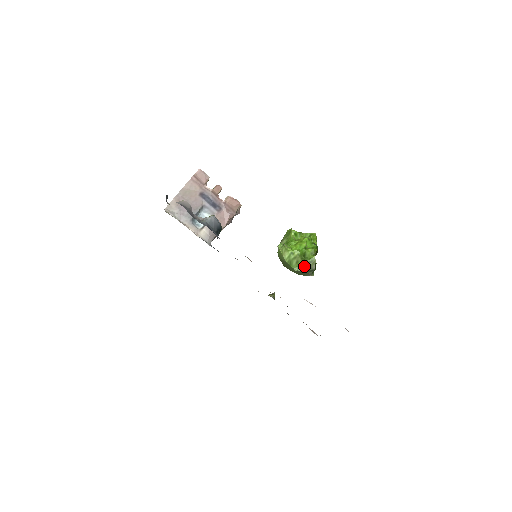
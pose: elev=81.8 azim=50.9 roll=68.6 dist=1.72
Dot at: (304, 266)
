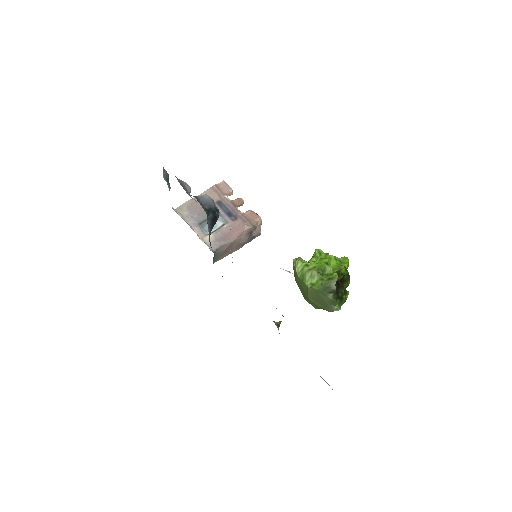
Dot at: (320, 282)
